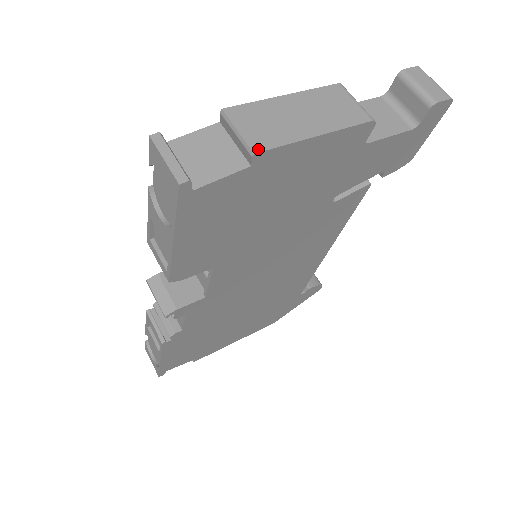
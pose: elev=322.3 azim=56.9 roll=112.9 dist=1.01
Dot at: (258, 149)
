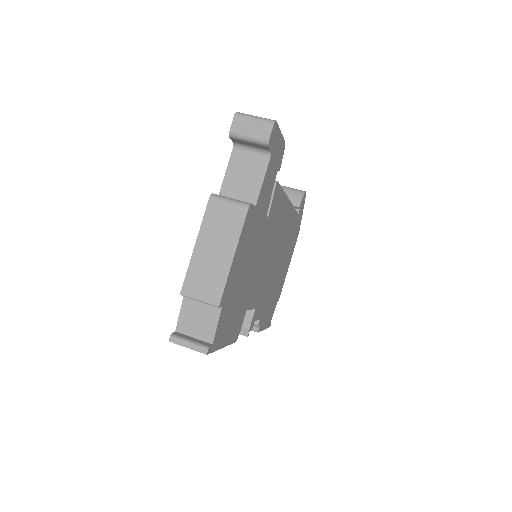
Dot at: (218, 302)
